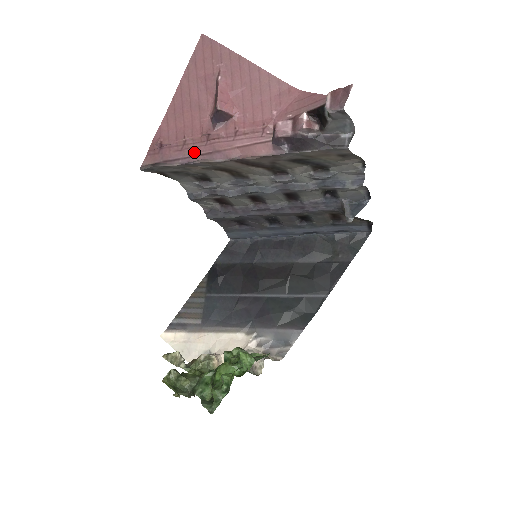
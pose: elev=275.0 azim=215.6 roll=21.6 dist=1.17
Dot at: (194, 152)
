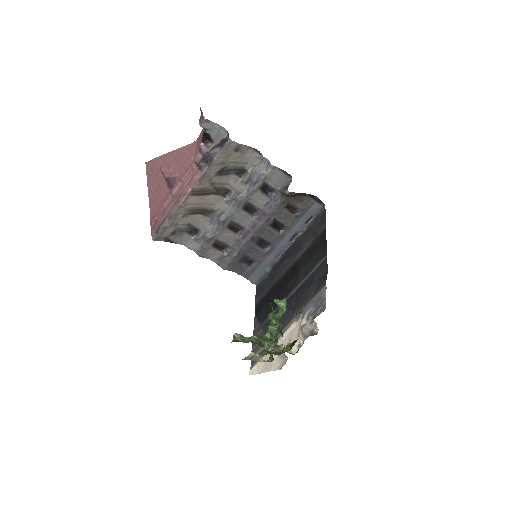
Dot at: (170, 208)
